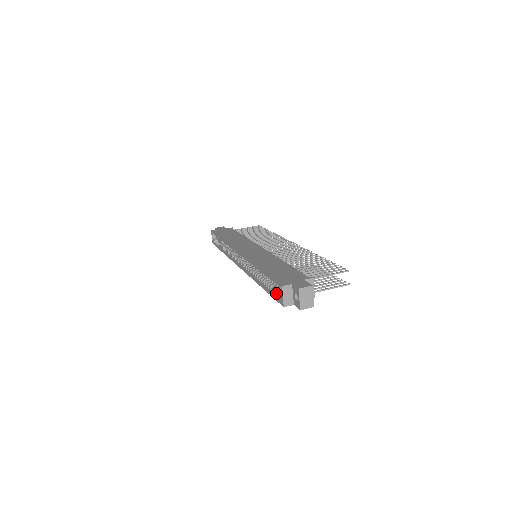
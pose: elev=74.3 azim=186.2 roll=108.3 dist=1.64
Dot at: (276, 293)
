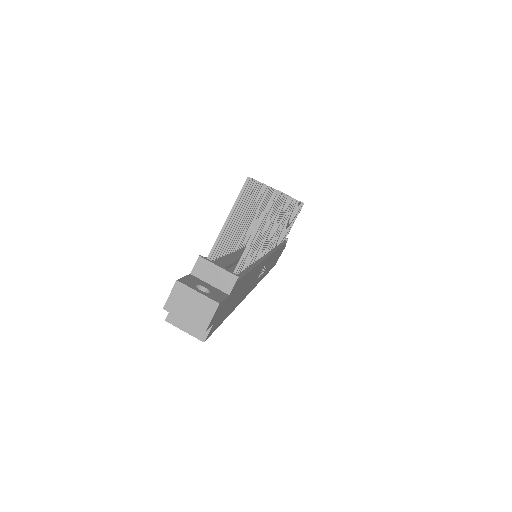
Dot at: occluded
